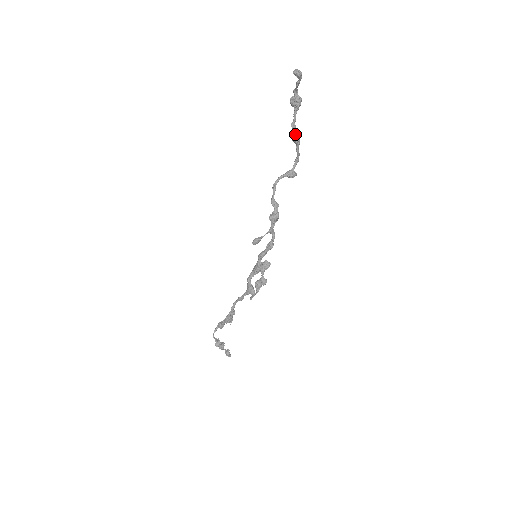
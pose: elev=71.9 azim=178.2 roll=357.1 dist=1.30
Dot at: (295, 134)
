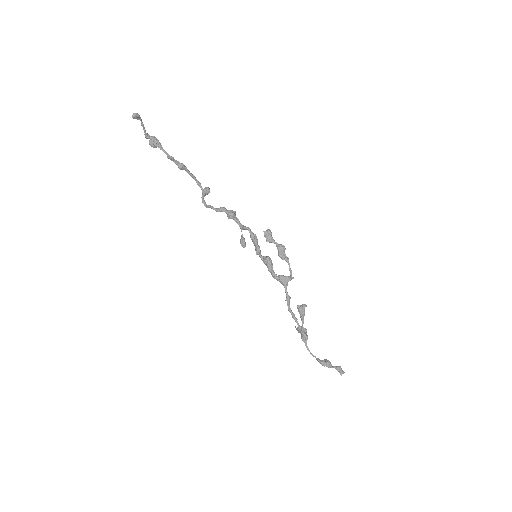
Dot at: (177, 162)
